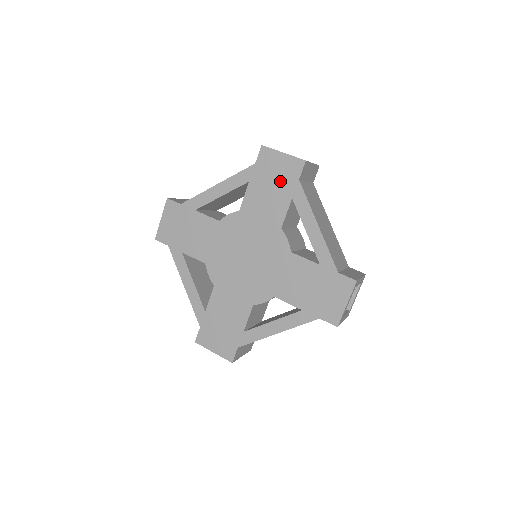
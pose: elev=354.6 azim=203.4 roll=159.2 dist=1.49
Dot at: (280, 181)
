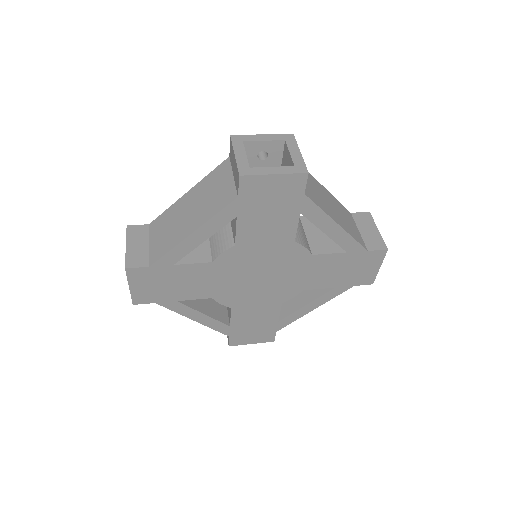
Dot at: (279, 203)
